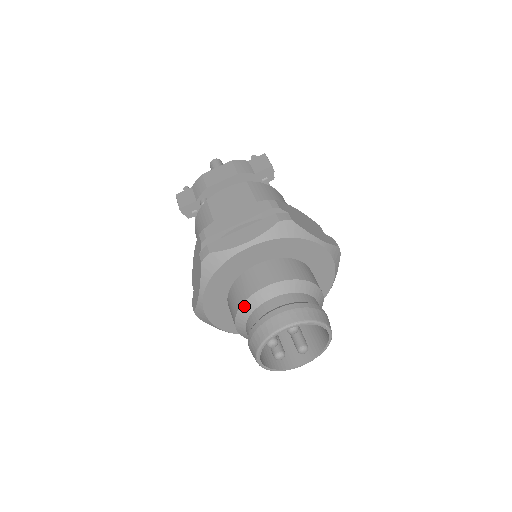
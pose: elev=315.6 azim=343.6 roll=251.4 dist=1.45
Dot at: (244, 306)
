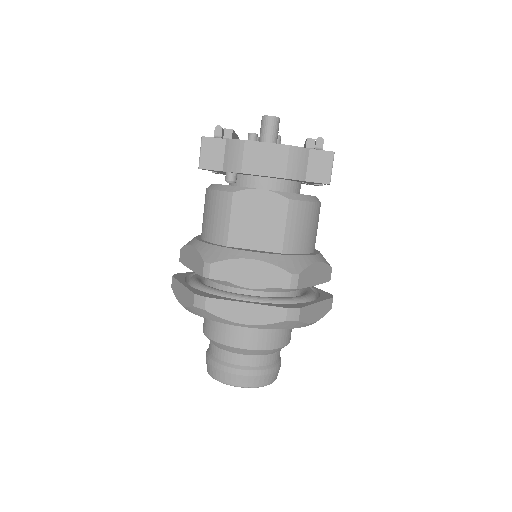
Dot at: (216, 343)
